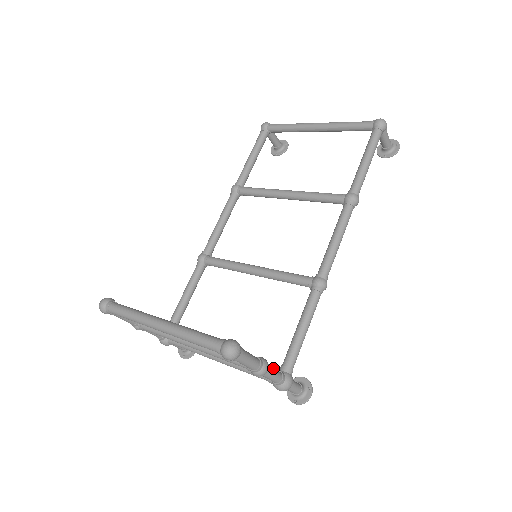
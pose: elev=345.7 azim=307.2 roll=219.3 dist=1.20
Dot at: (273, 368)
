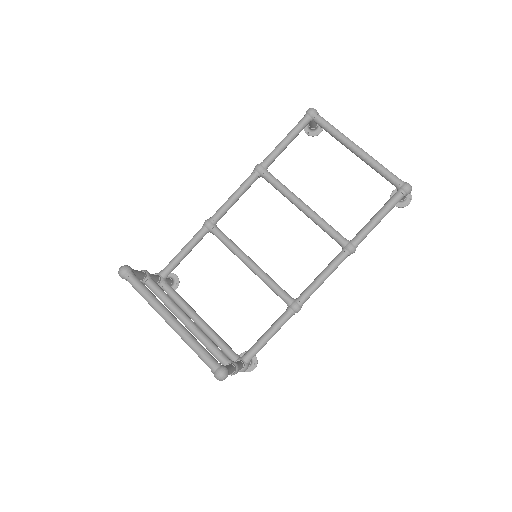
Dot at: (240, 365)
